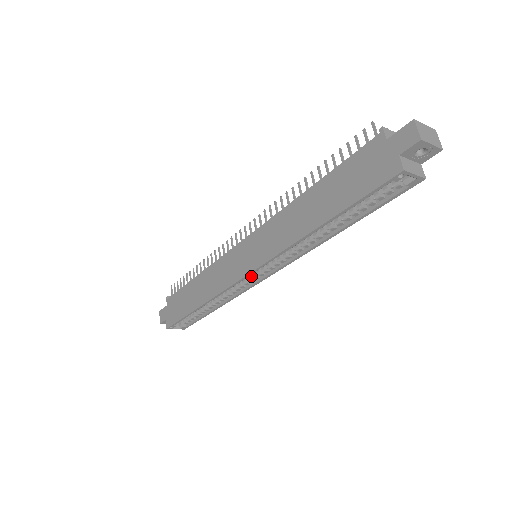
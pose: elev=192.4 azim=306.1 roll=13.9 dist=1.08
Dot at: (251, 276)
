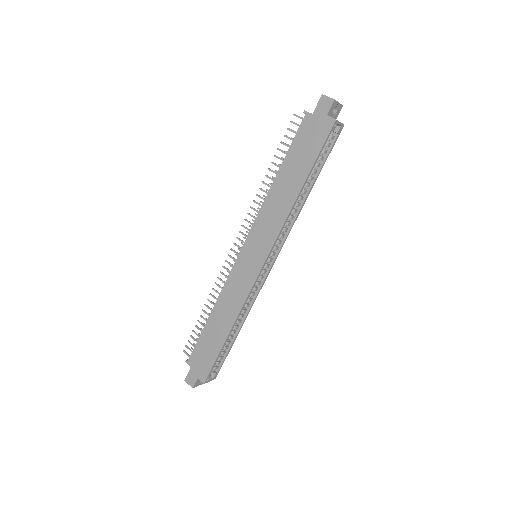
Dot at: (260, 274)
